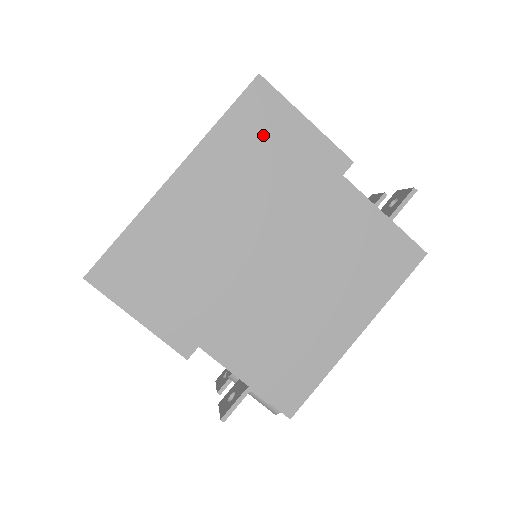
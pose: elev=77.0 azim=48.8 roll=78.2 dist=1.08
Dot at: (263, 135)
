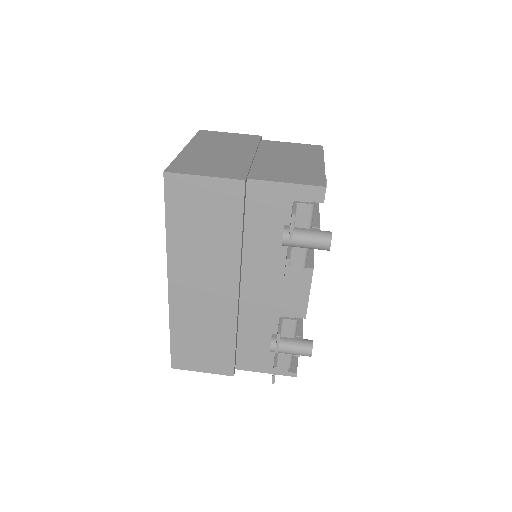
Dot at: (216, 137)
